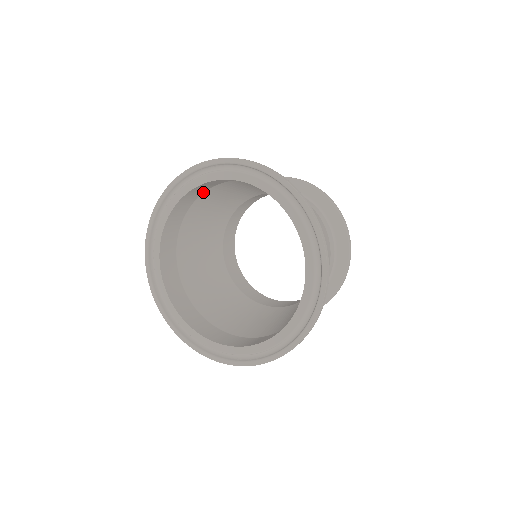
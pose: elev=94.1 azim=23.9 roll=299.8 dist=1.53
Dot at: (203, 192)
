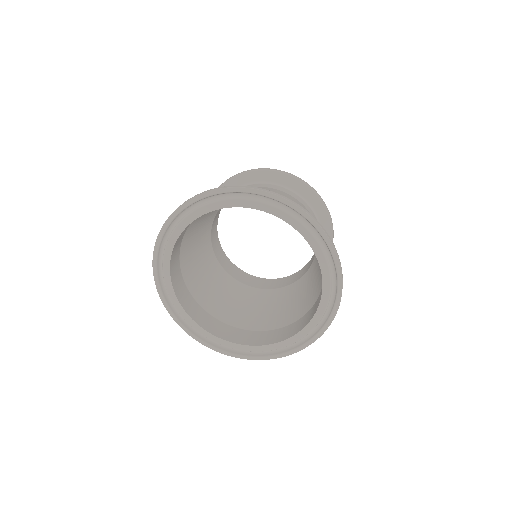
Dot at: (186, 229)
